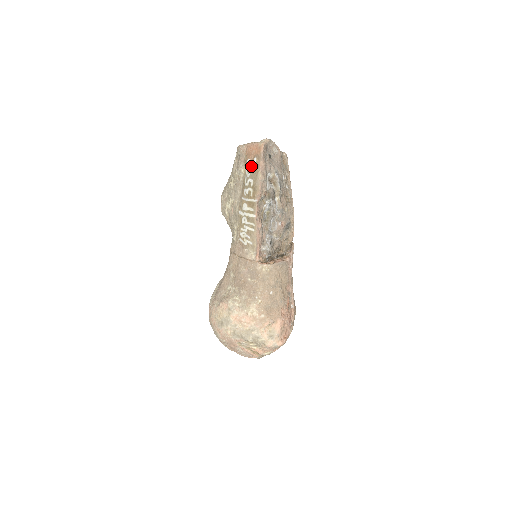
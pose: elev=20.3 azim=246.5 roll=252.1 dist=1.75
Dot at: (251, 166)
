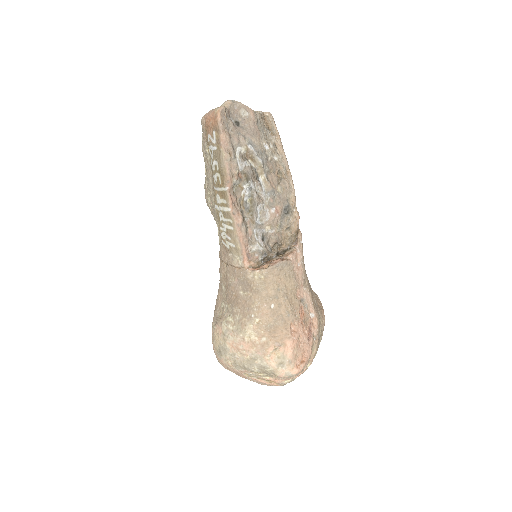
Dot at: (212, 143)
